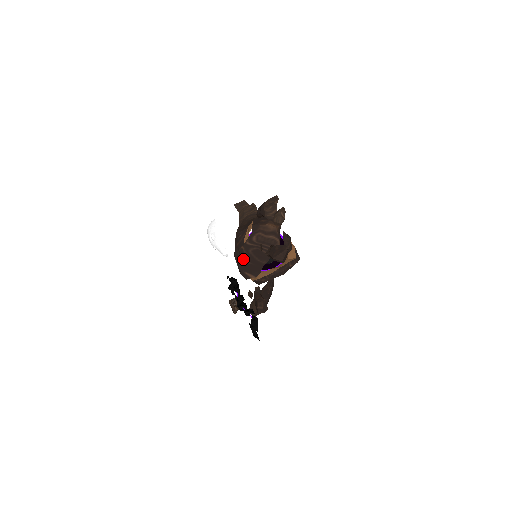
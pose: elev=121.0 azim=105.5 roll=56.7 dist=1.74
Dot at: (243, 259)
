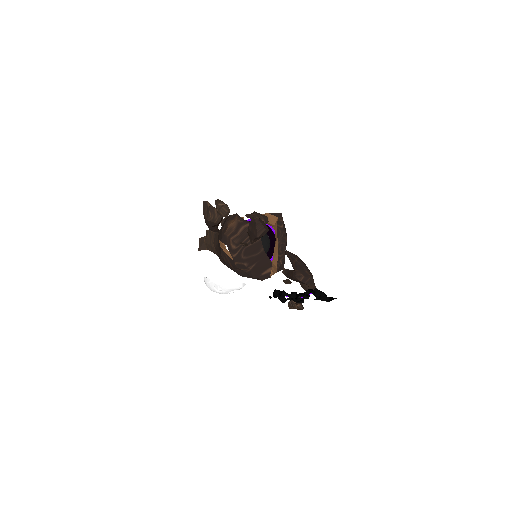
Dot at: (247, 269)
